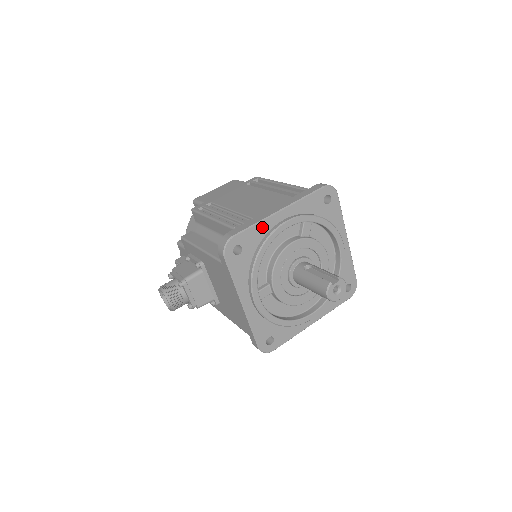
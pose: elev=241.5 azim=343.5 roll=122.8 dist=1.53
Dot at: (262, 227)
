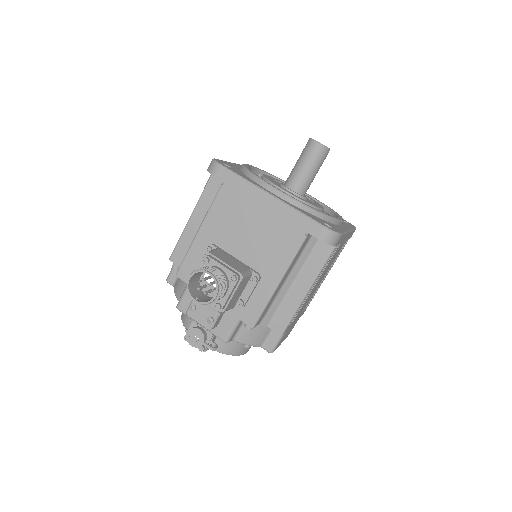
Dot at: (232, 164)
